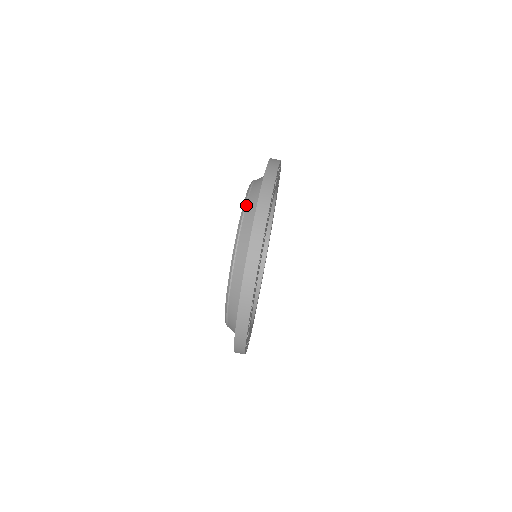
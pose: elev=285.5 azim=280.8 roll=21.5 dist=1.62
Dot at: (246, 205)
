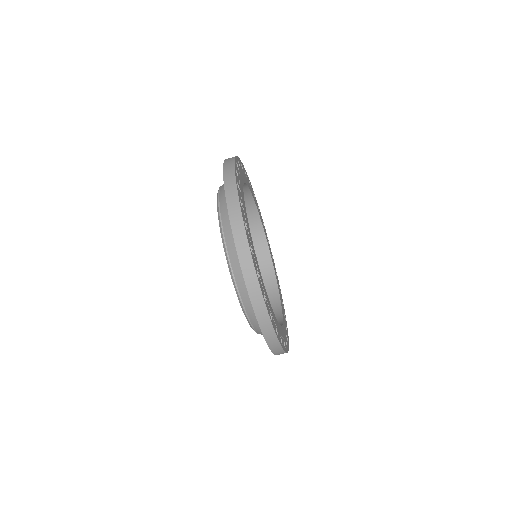
Dot at: (235, 281)
